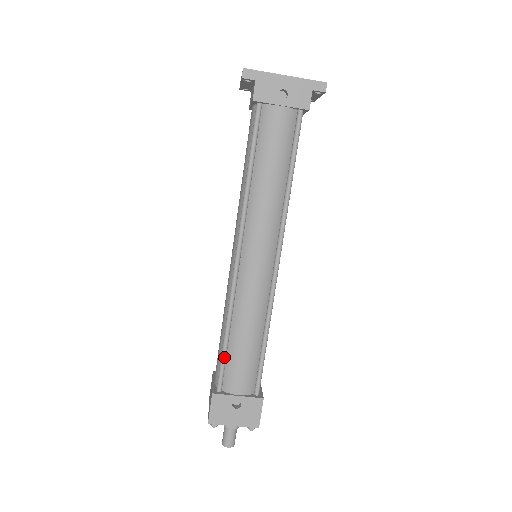
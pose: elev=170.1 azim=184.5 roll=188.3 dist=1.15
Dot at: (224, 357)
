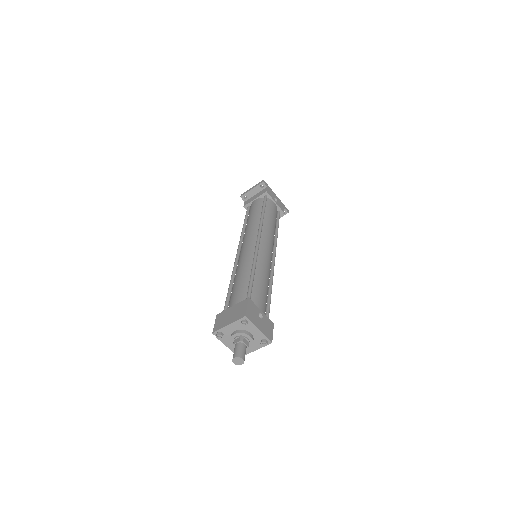
Dot at: (252, 284)
